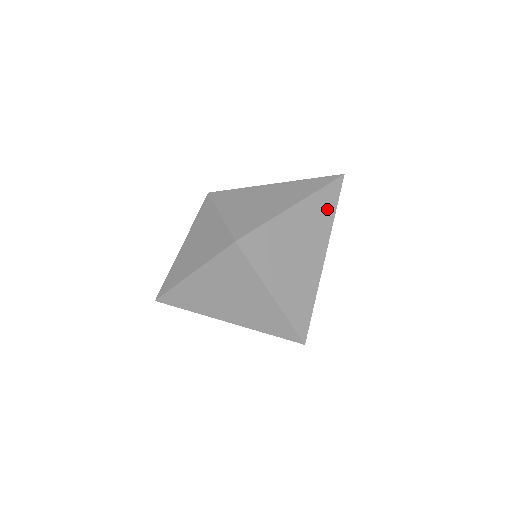
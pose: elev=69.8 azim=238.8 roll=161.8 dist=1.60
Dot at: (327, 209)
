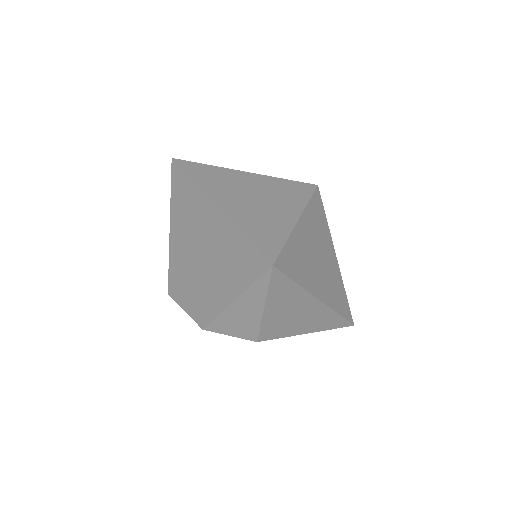
Dot at: (340, 303)
